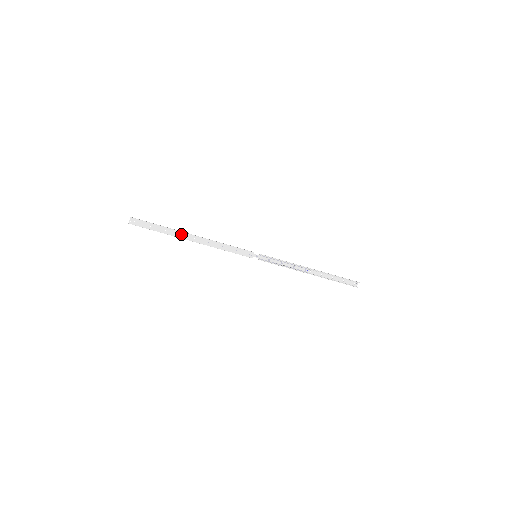
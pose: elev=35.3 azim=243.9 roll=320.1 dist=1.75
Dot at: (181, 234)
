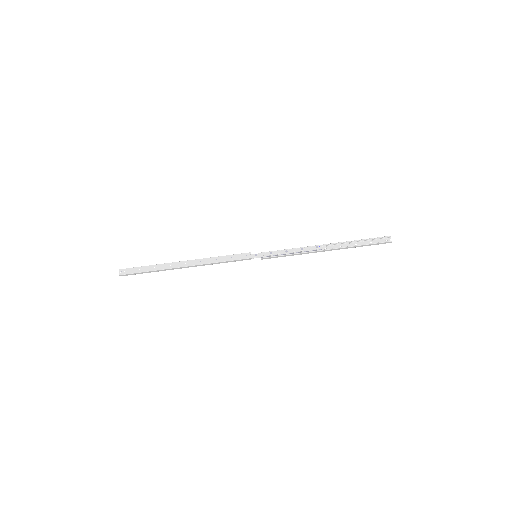
Dot at: (171, 265)
